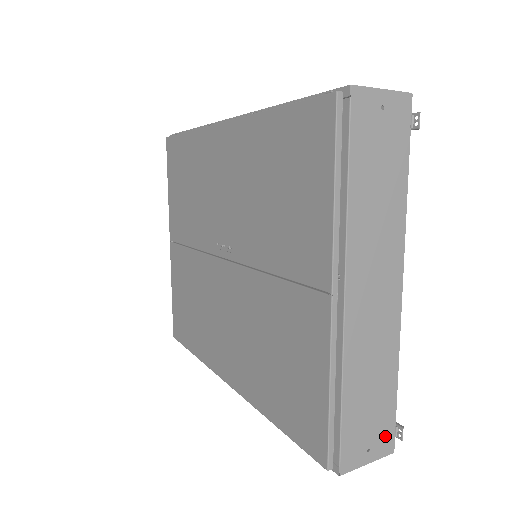
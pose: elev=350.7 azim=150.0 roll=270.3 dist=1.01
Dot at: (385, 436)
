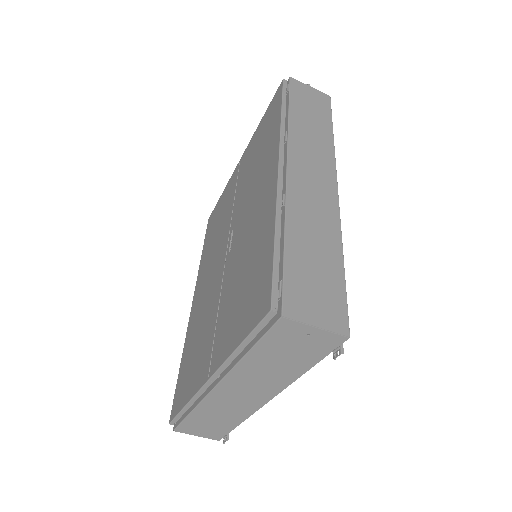
Dot at: (216, 434)
